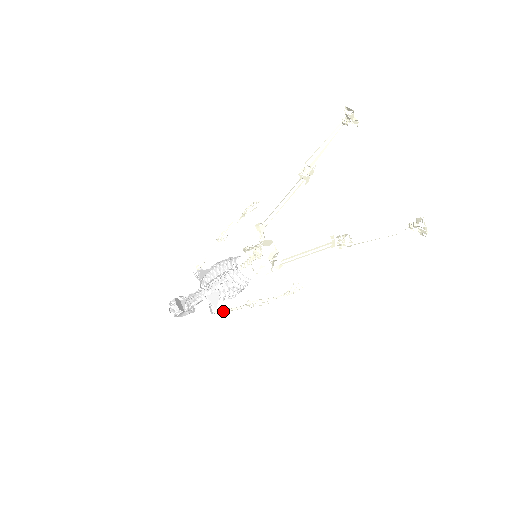
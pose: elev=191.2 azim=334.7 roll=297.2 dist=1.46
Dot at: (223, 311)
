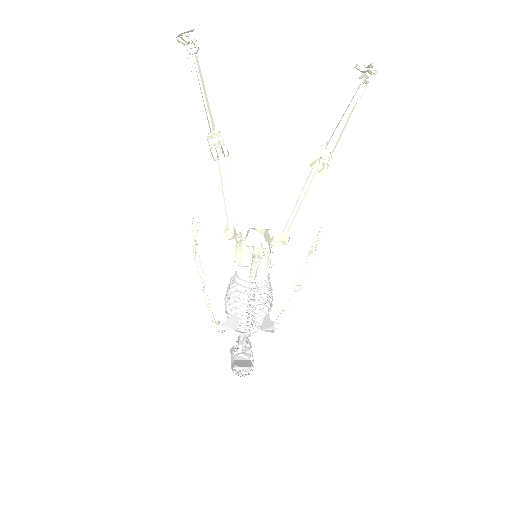
Dot at: occluded
